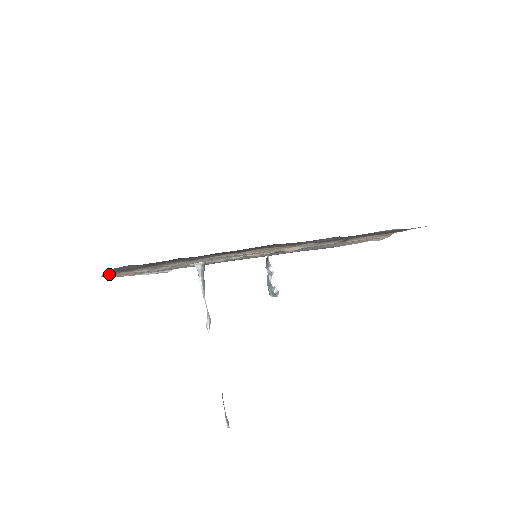
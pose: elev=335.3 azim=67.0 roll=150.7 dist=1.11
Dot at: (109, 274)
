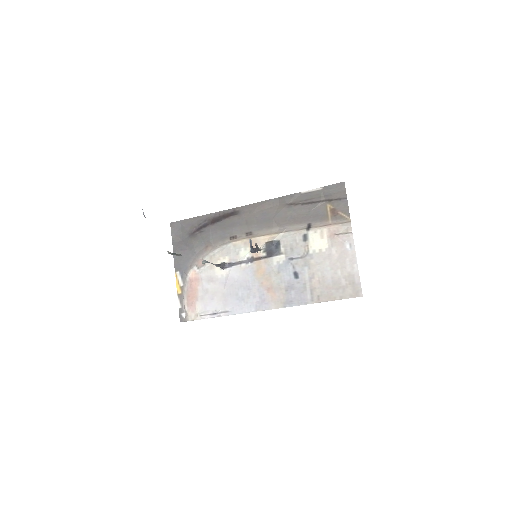
Dot at: (180, 291)
